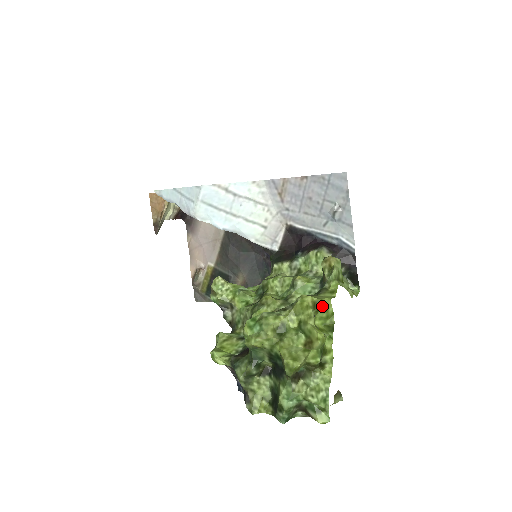
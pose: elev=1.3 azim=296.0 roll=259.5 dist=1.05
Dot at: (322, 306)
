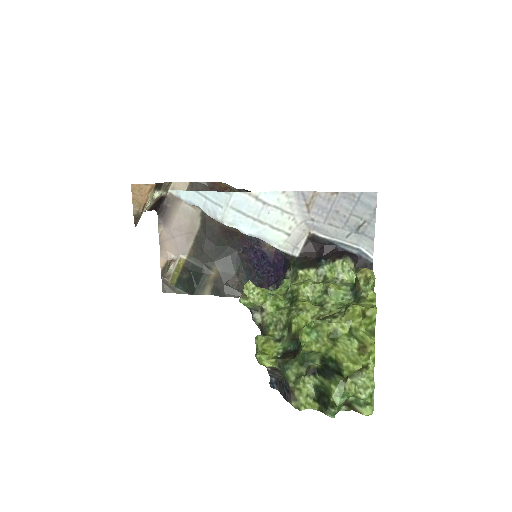
Dot at: (368, 314)
